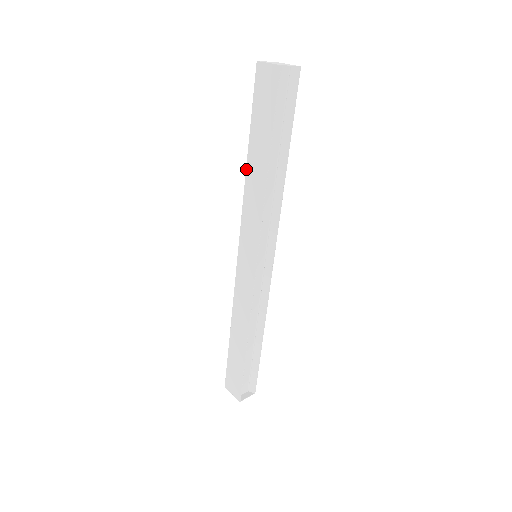
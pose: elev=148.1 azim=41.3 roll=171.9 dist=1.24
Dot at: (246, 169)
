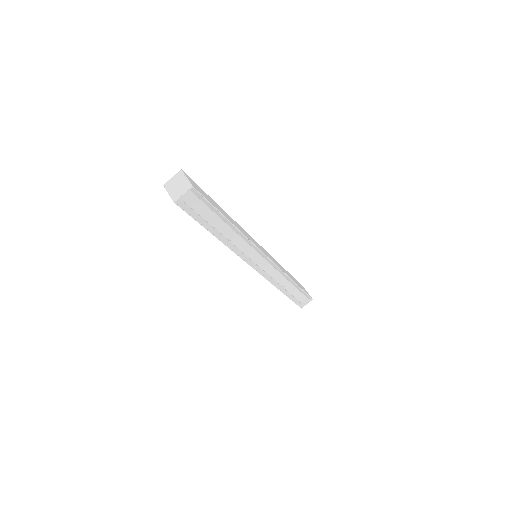
Dot at: occluded
